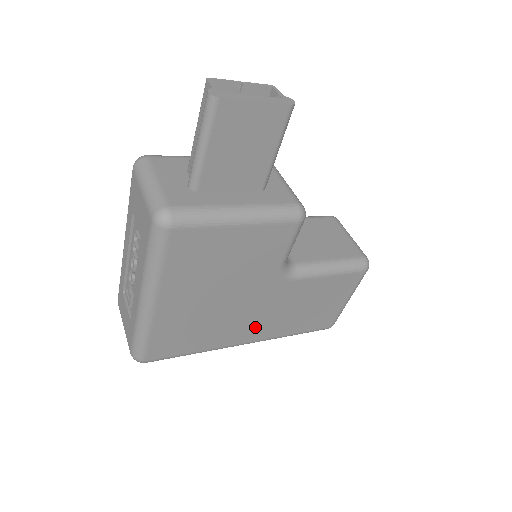
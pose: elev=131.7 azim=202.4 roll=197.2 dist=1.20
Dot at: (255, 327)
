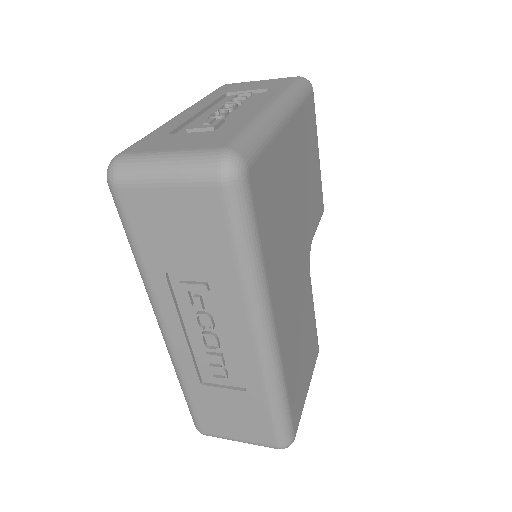
Dot at: (286, 306)
